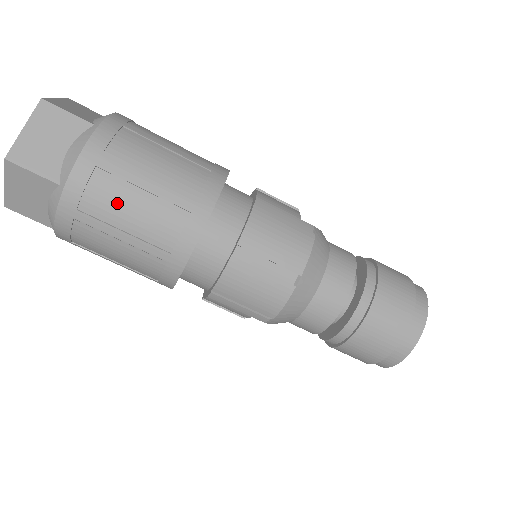
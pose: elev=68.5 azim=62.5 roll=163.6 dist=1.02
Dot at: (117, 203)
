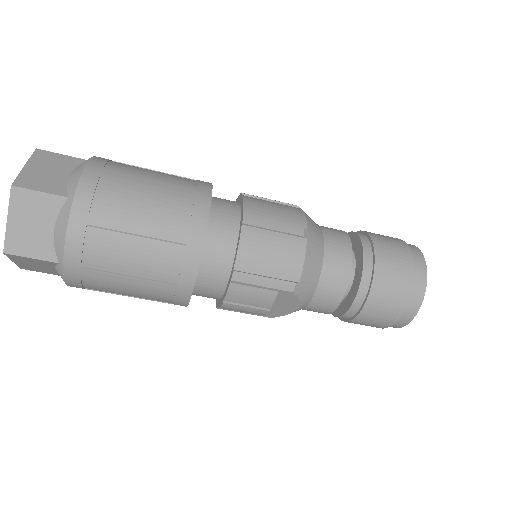
Dot at: (127, 199)
